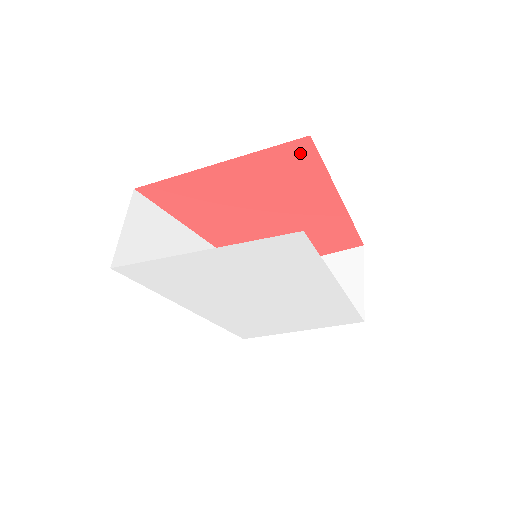
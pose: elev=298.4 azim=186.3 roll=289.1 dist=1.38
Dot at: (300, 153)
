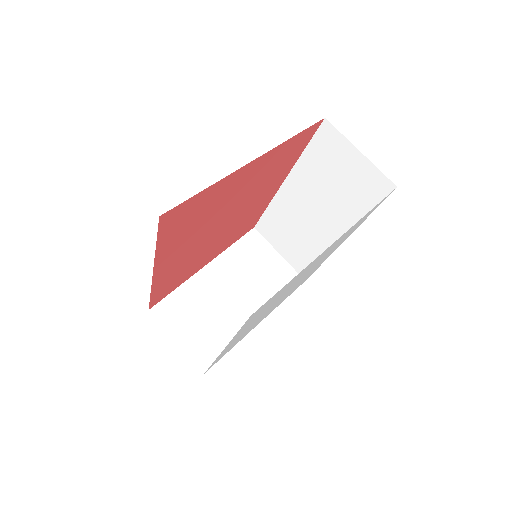
Dot at: (307, 136)
